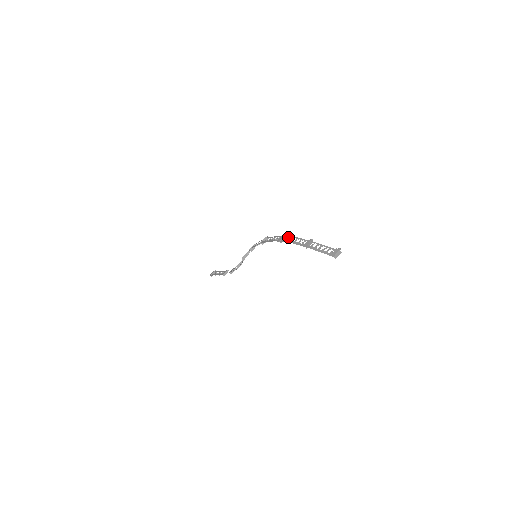
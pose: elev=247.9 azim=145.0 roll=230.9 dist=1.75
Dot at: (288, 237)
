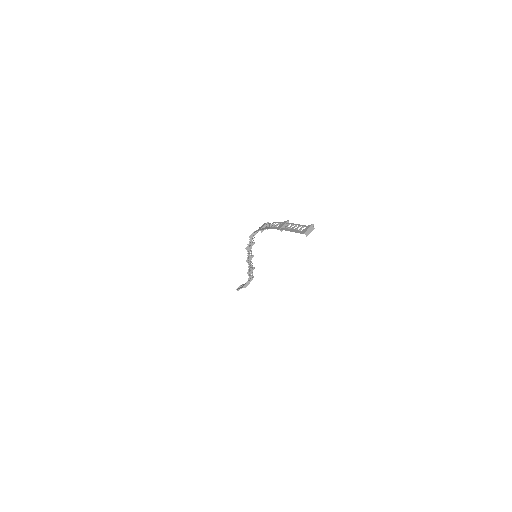
Dot at: (268, 224)
